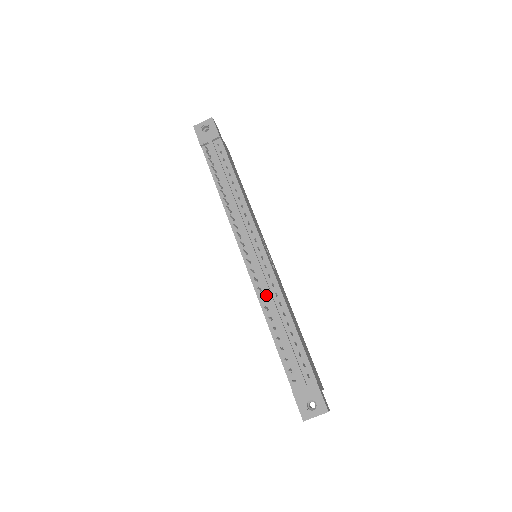
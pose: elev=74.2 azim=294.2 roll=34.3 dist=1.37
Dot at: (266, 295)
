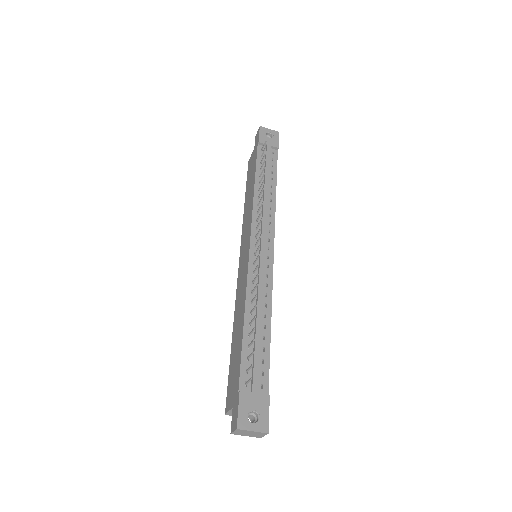
Dot at: (256, 289)
